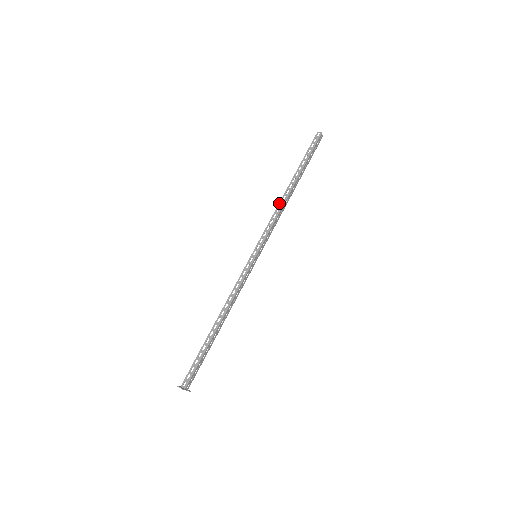
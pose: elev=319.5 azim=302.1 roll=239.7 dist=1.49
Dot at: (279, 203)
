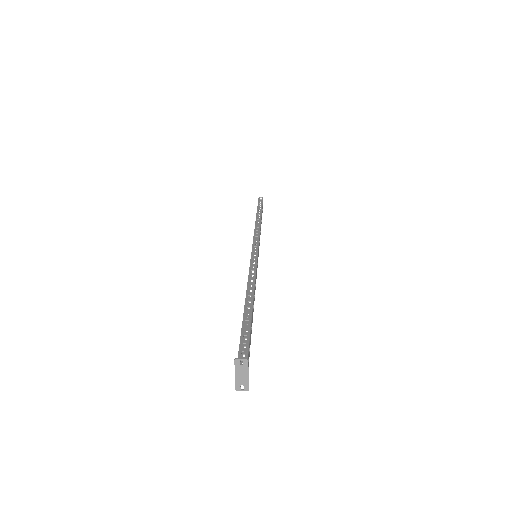
Dot at: (255, 225)
